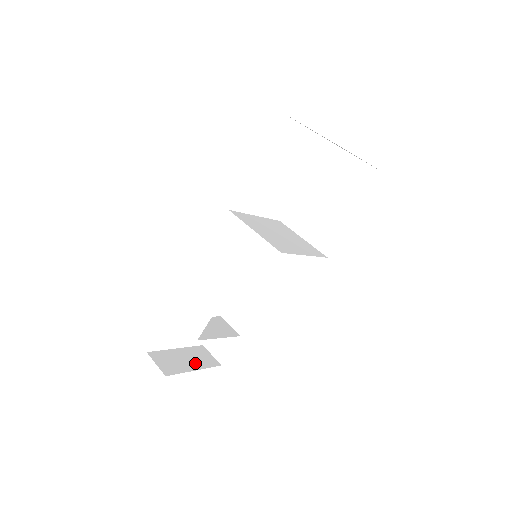
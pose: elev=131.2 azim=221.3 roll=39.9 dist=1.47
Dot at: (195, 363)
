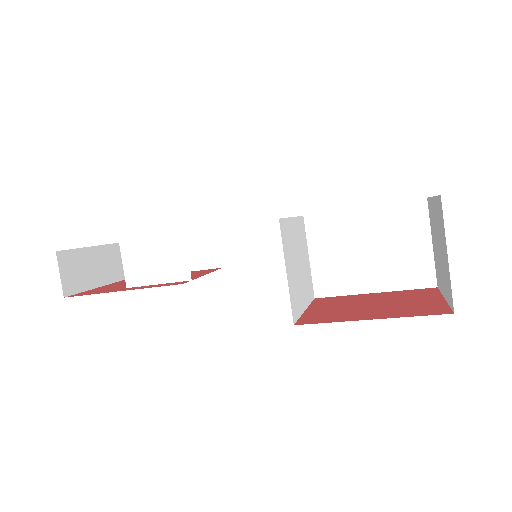
Dot at: (102, 274)
